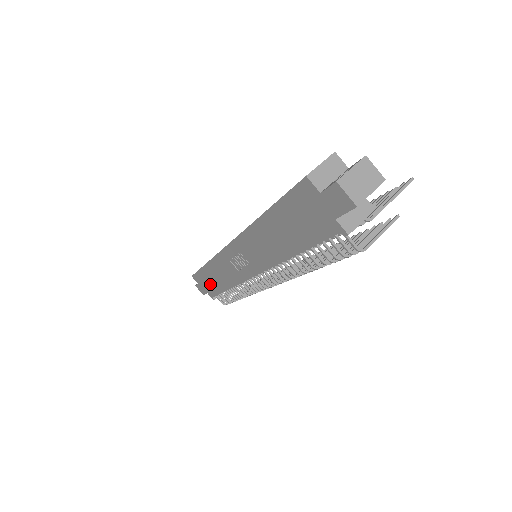
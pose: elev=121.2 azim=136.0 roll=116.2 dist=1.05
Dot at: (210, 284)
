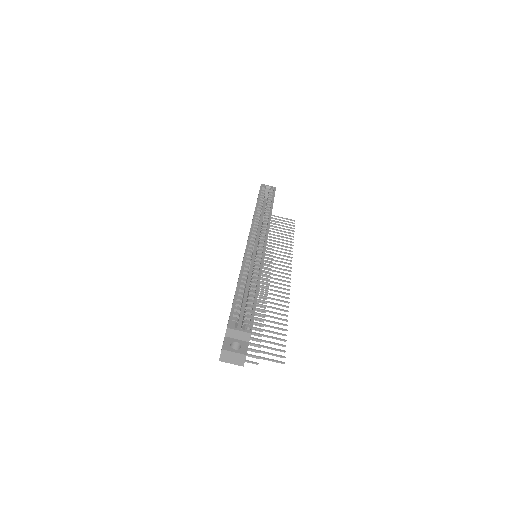
Dot at: occluded
